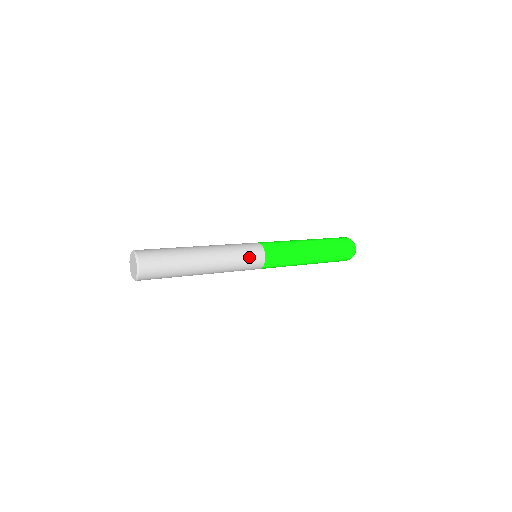
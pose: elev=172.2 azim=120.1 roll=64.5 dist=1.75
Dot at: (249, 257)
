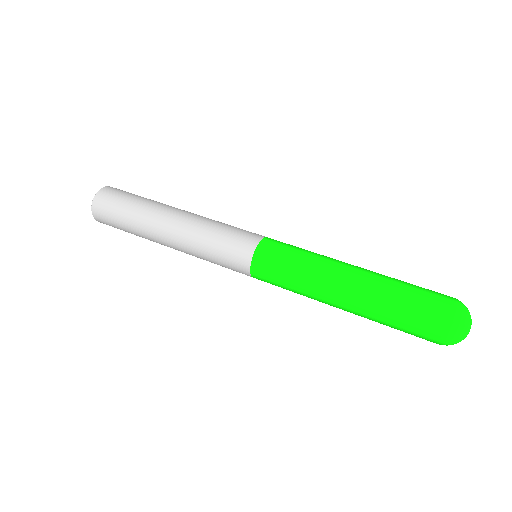
Dot at: (225, 265)
